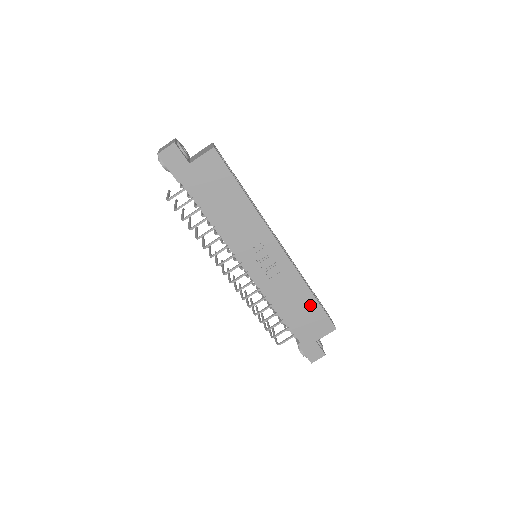
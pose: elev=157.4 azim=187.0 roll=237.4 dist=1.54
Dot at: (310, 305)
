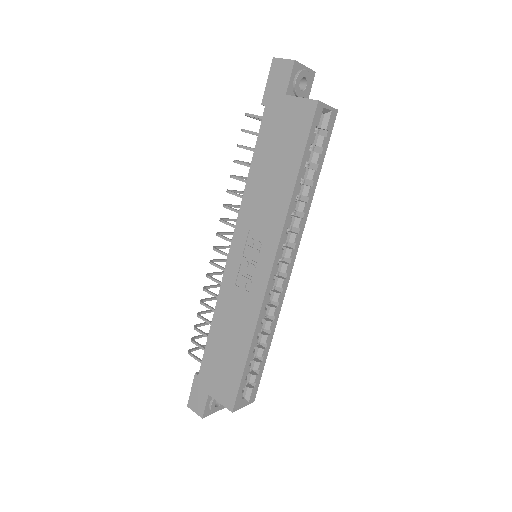
Dot at: (237, 357)
